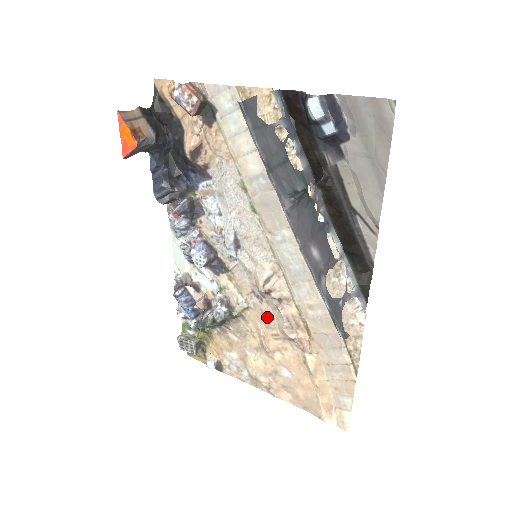
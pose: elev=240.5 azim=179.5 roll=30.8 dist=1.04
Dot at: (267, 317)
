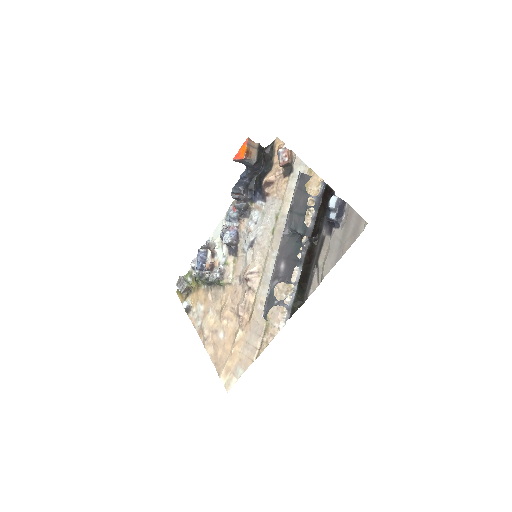
Dot at: (236, 295)
